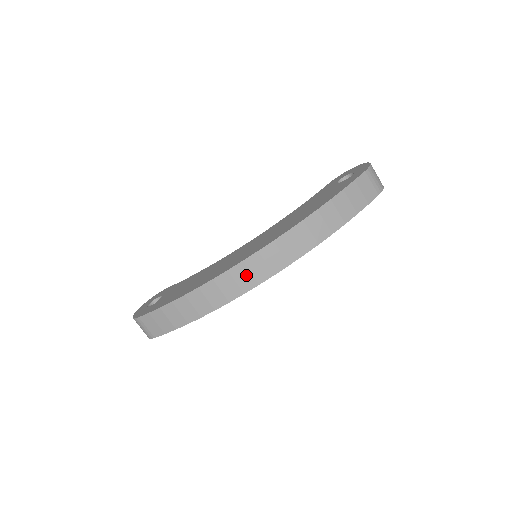
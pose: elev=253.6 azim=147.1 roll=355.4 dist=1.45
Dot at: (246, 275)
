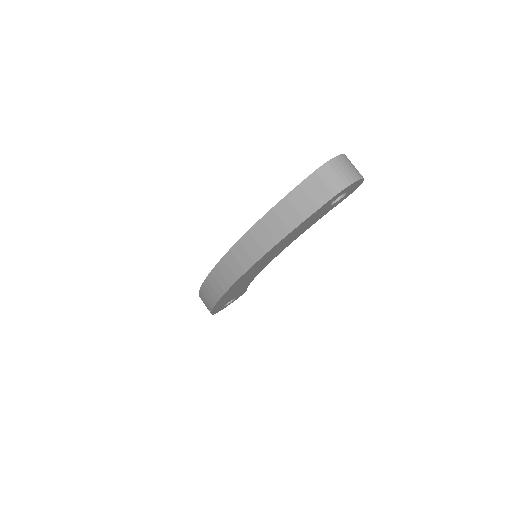
Dot at: (221, 277)
